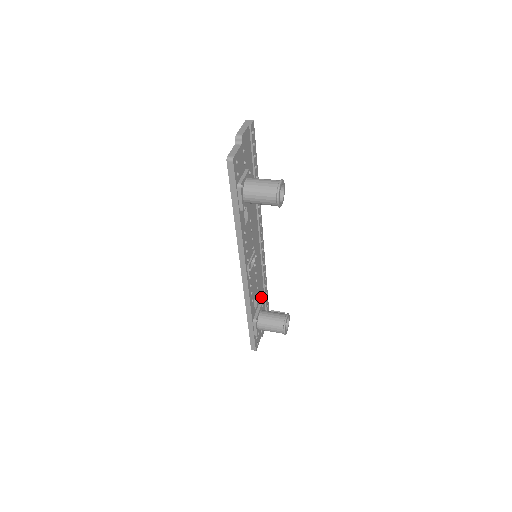
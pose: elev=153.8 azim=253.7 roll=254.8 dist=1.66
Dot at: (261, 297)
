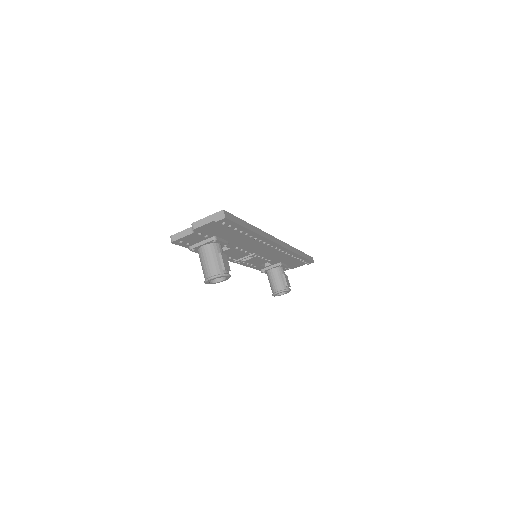
Dot at: (286, 260)
